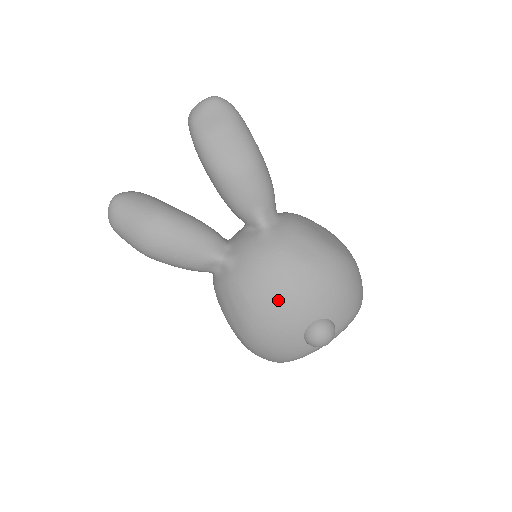
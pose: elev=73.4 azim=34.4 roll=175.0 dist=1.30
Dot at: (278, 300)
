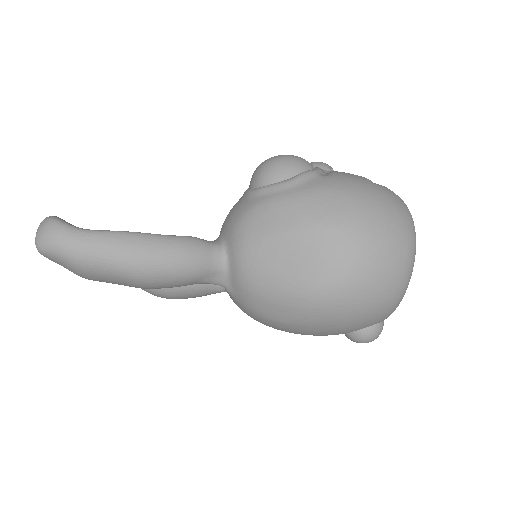
Dot at: occluded
